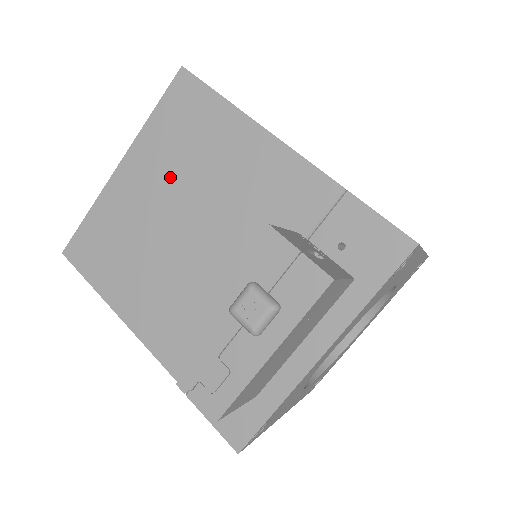
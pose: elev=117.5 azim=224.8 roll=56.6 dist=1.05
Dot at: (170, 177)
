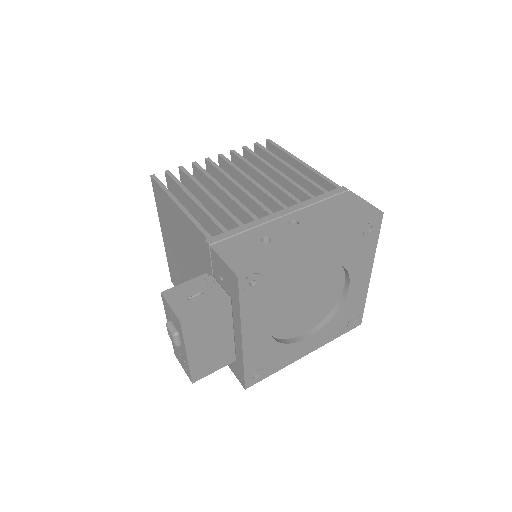
Dot at: (174, 240)
